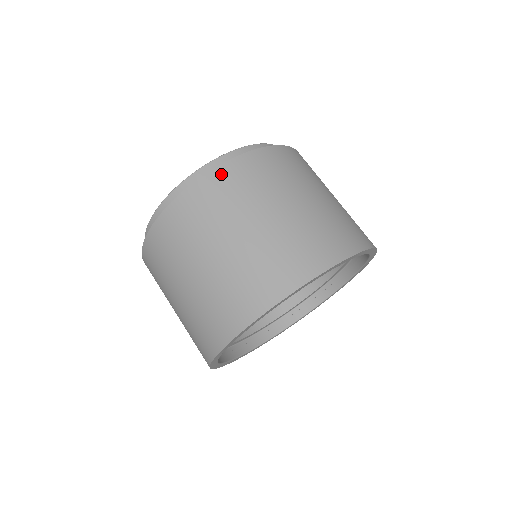
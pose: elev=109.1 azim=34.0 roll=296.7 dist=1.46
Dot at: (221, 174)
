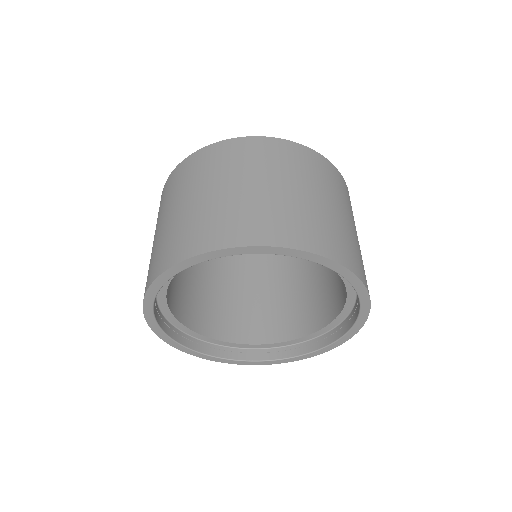
Dot at: (188, 161)
